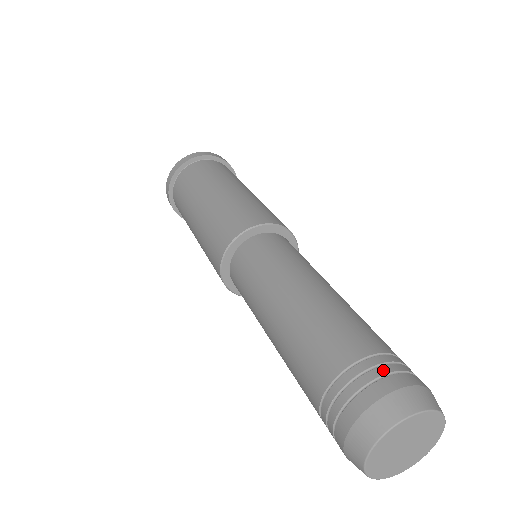
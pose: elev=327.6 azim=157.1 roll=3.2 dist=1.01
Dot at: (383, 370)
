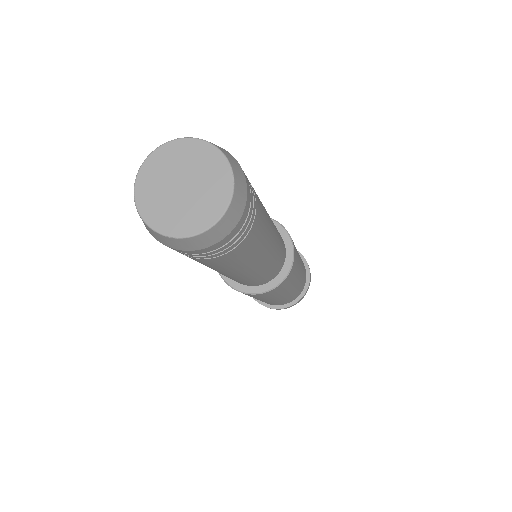
Dot at: occluded
